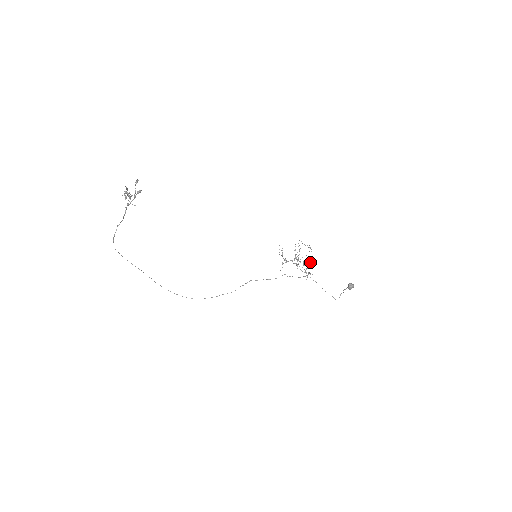
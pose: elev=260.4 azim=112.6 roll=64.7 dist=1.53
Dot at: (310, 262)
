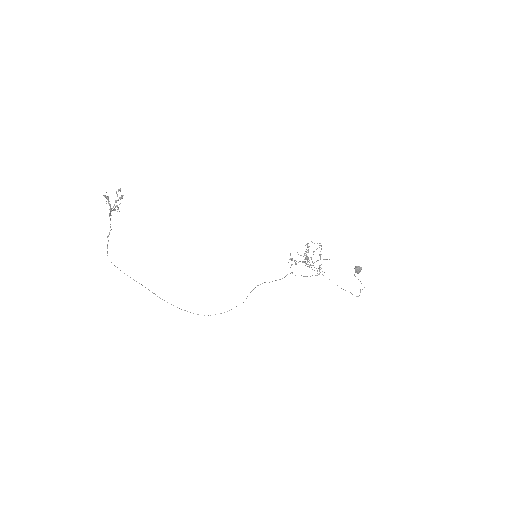
Dot at: (320, 258)
